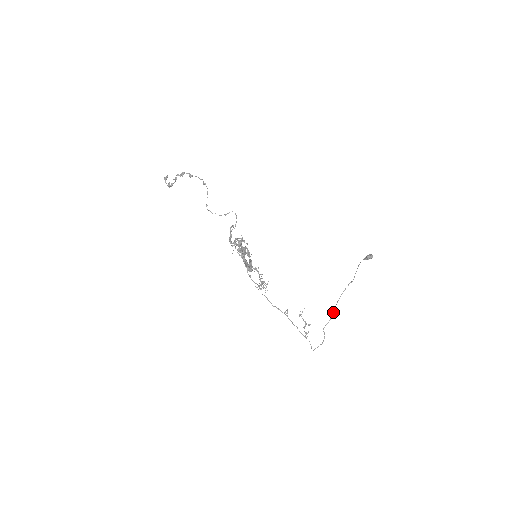
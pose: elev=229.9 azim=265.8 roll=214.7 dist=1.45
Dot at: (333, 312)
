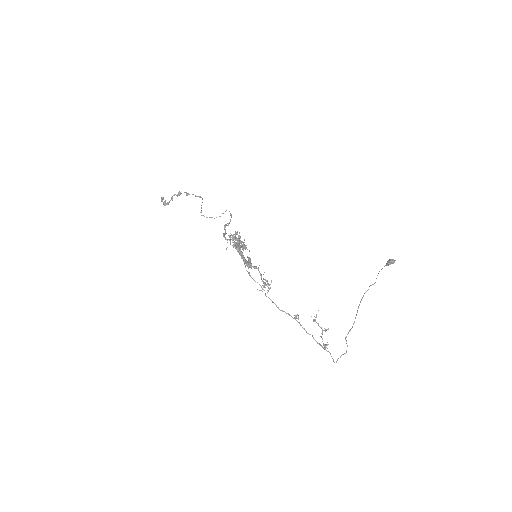
Dot at: (355, 318)
